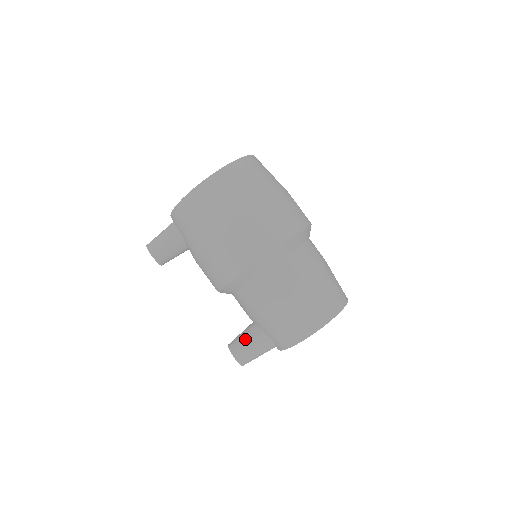
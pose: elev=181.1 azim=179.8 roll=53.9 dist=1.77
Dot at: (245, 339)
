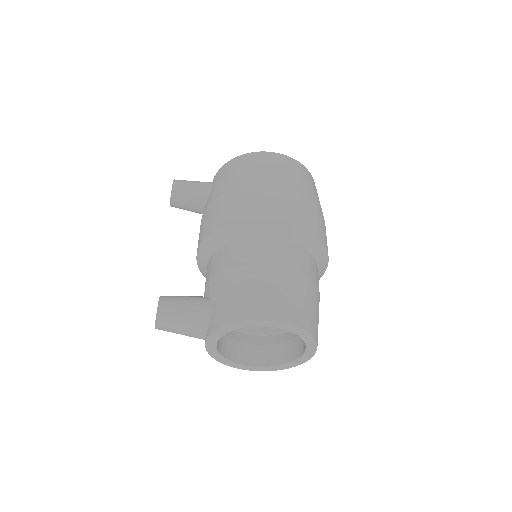
Dot at: (185, 297)
